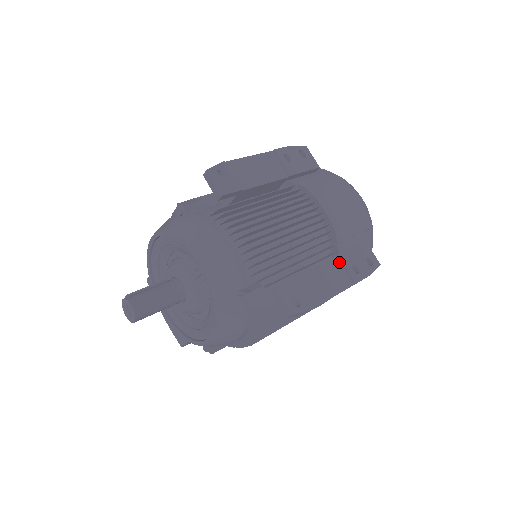
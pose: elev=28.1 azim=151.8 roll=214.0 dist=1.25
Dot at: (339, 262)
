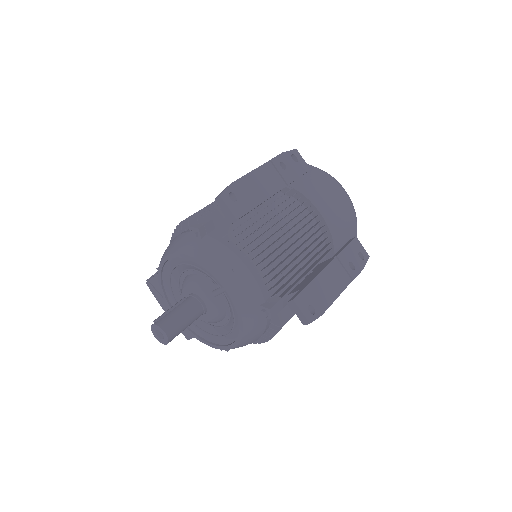
Dot at: (338, 262)
